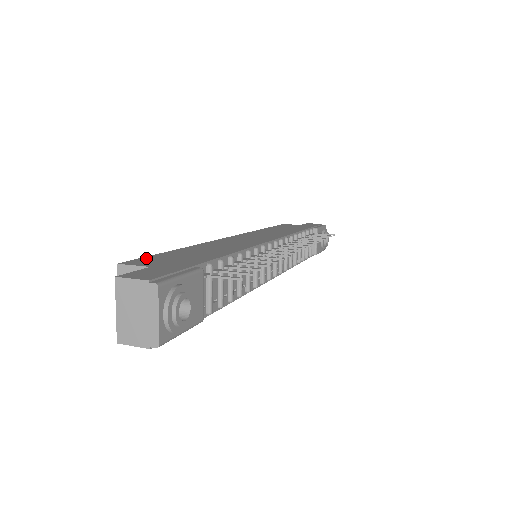
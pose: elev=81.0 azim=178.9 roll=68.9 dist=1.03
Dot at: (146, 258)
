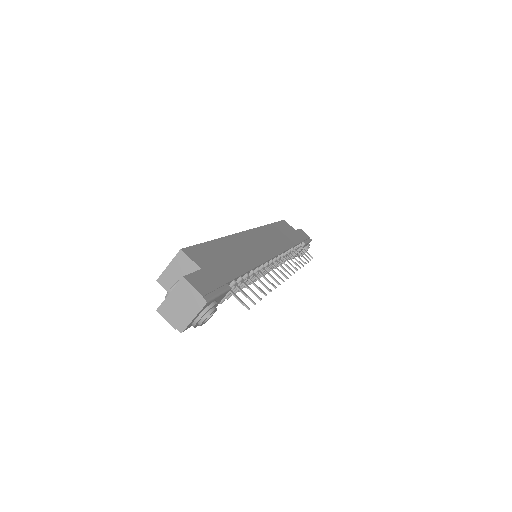
Dot at: (197, 248)
